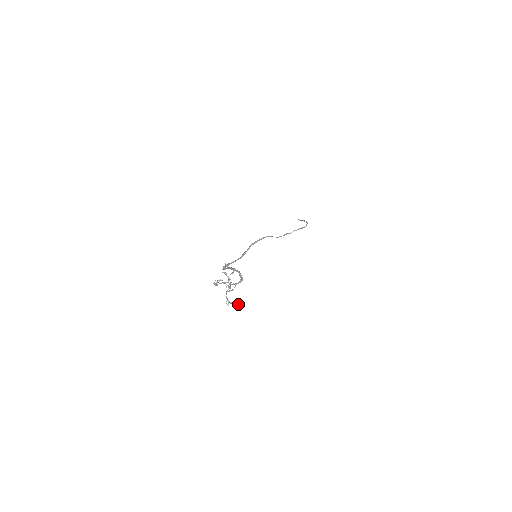
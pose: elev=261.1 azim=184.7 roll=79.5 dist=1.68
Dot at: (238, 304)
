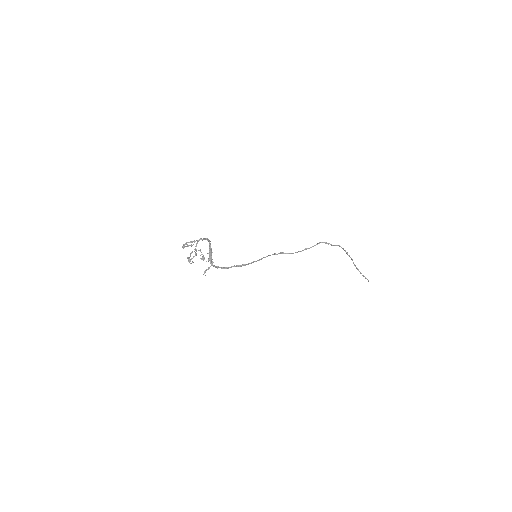
Dot at: (191, 241)
